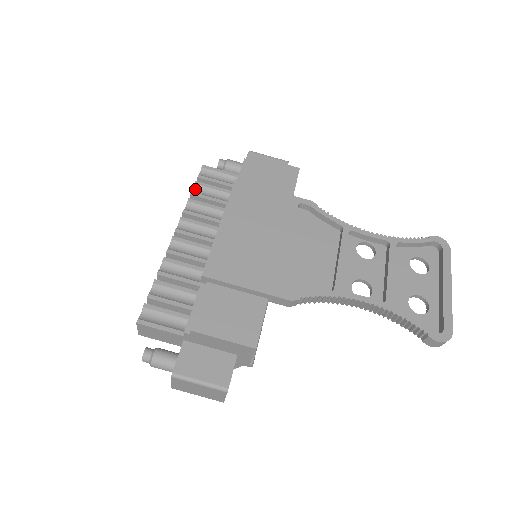
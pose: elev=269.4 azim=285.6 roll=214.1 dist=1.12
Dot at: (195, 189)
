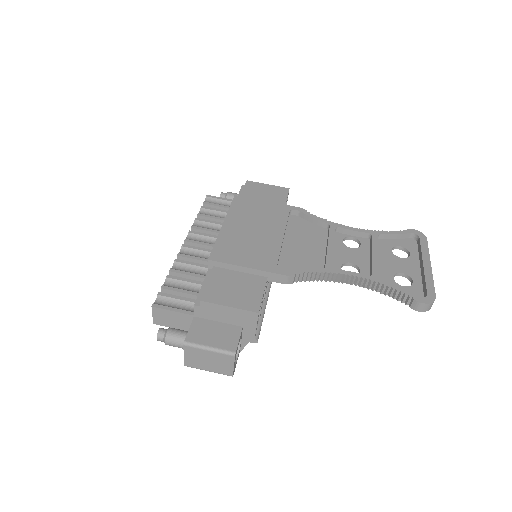
Dot at: (201, 212)
